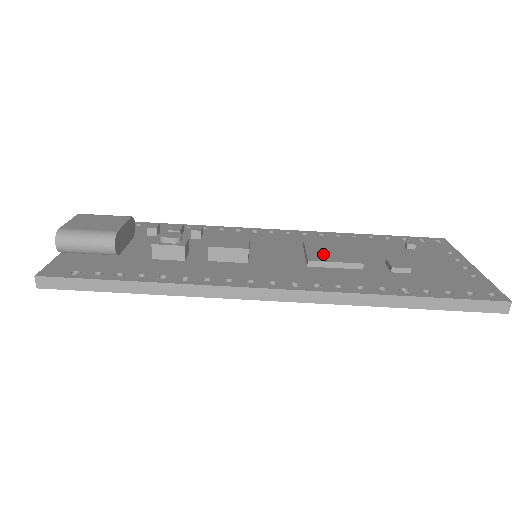
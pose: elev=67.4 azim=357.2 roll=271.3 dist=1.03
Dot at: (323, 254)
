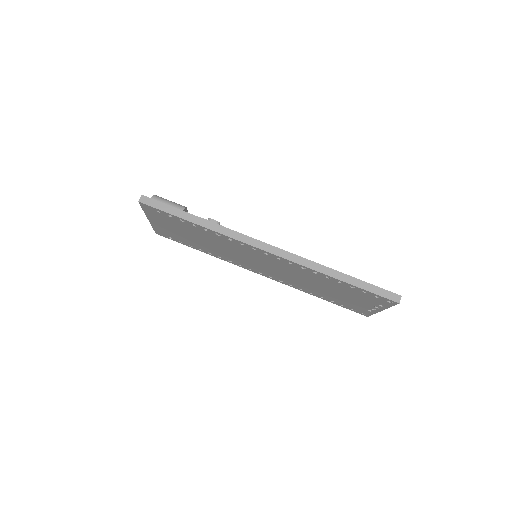
Dot at: occluded
